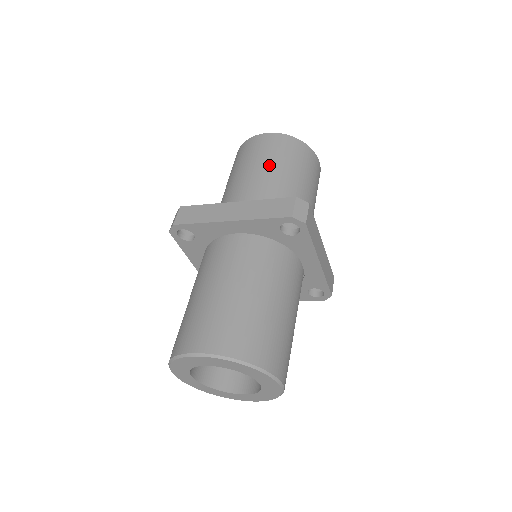
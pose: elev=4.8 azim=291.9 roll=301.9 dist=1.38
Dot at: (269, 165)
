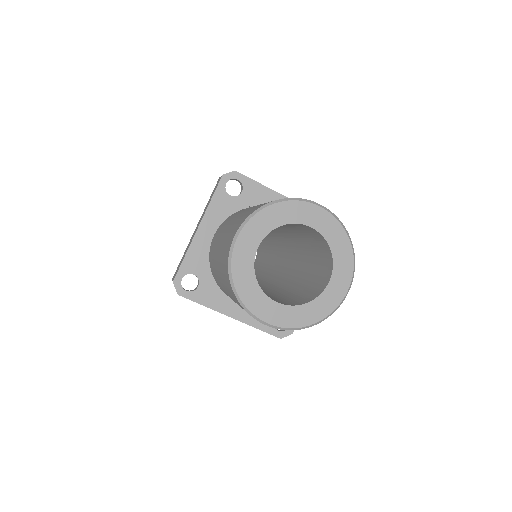
Dot at: occluded
